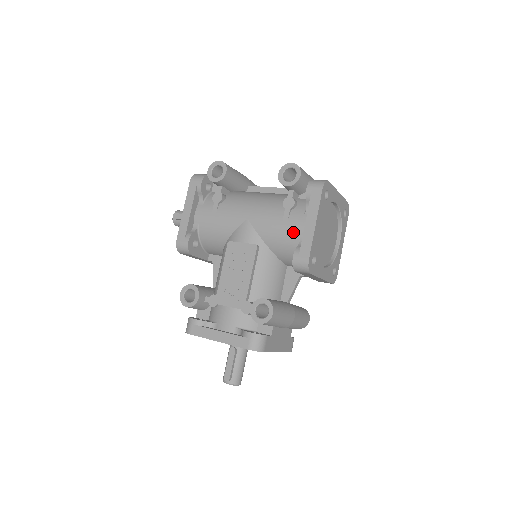
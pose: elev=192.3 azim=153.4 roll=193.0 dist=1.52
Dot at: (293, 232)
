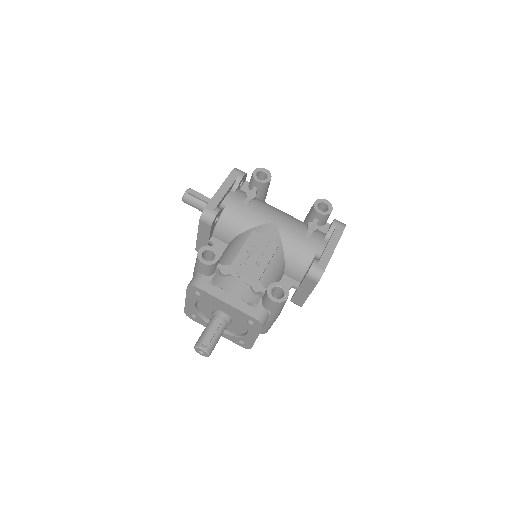
Dot at: (312, 247)
